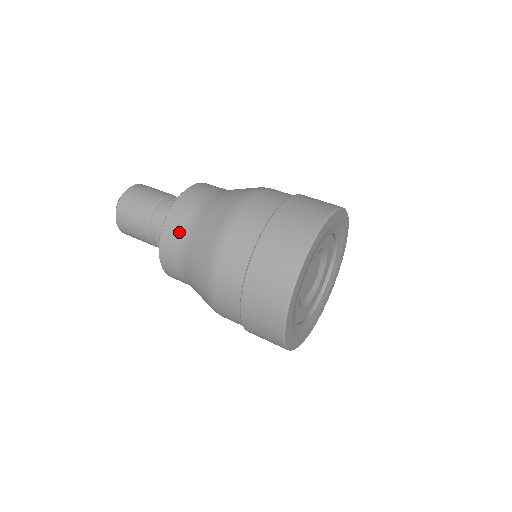
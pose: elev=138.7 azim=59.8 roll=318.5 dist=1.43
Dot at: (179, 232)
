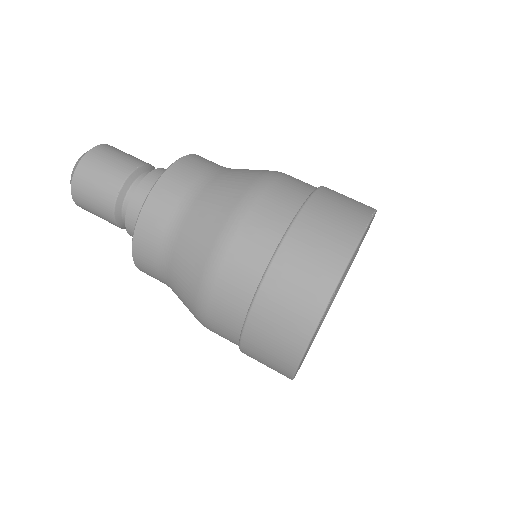
Dot at: (187, 182)
